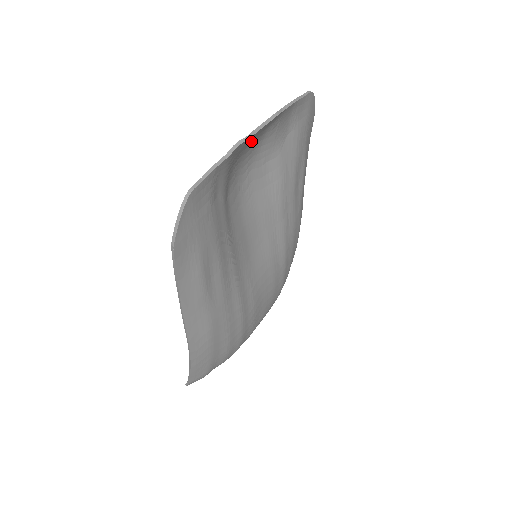
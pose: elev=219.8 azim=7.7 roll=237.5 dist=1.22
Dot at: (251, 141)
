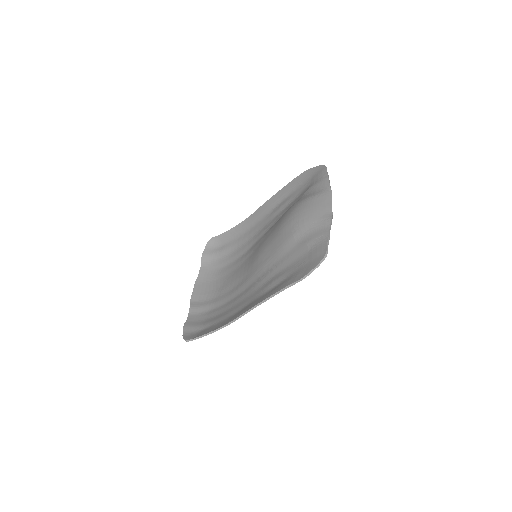
Dot at: (318, 207)
